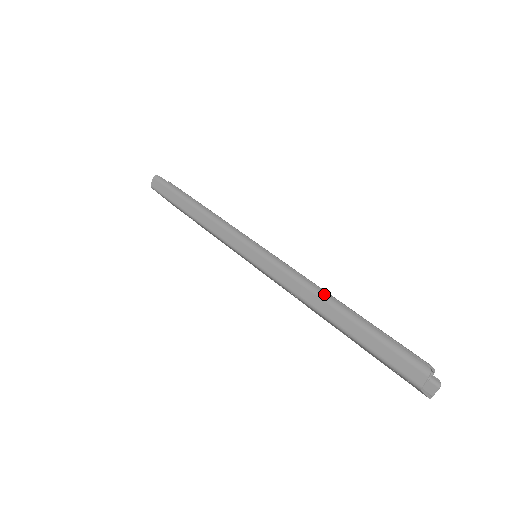
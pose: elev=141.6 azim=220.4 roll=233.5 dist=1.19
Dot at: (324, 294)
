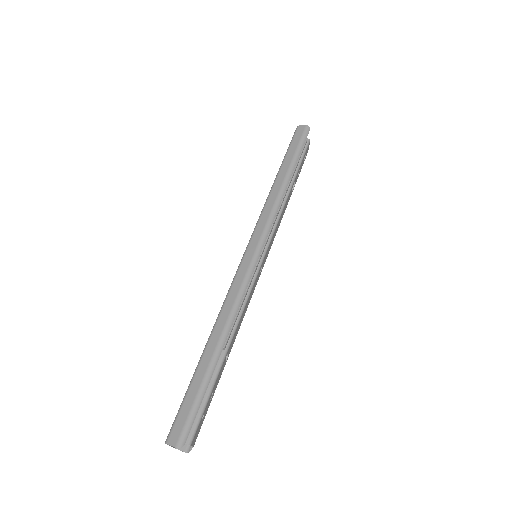
Dot at: (226, 336)
